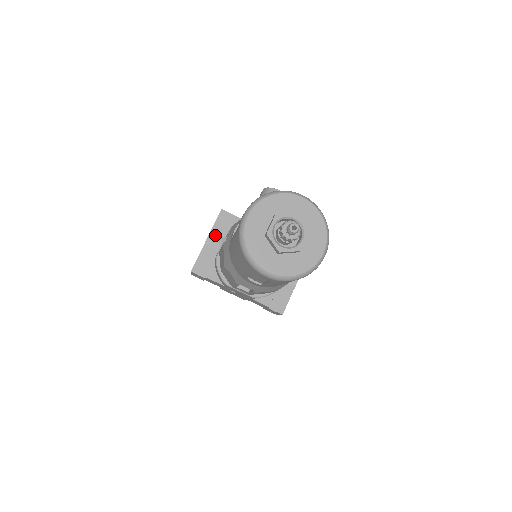
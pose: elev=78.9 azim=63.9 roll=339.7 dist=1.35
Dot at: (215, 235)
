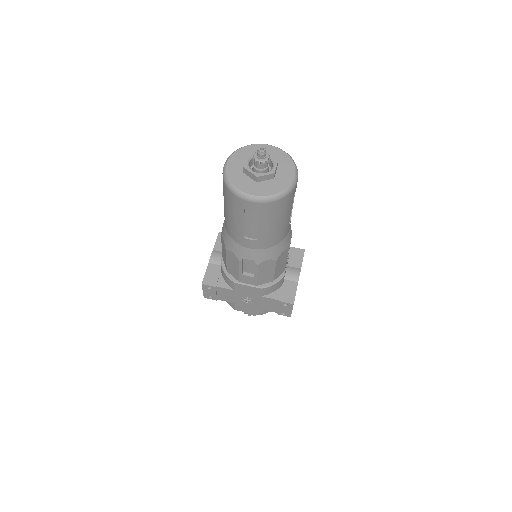
Dot at: (217, 252)
